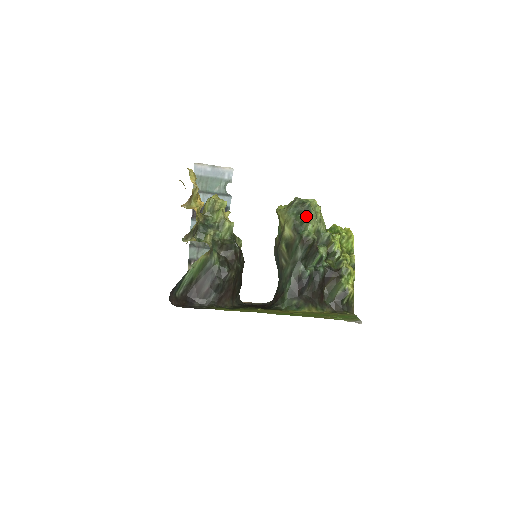
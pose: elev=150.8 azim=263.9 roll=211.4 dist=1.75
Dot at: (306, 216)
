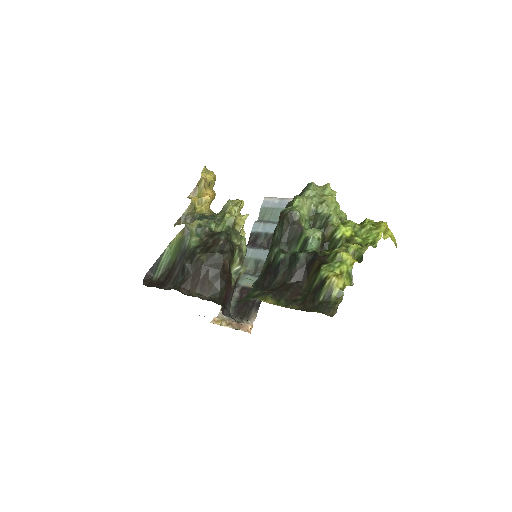
Dot at: (301, 195)
